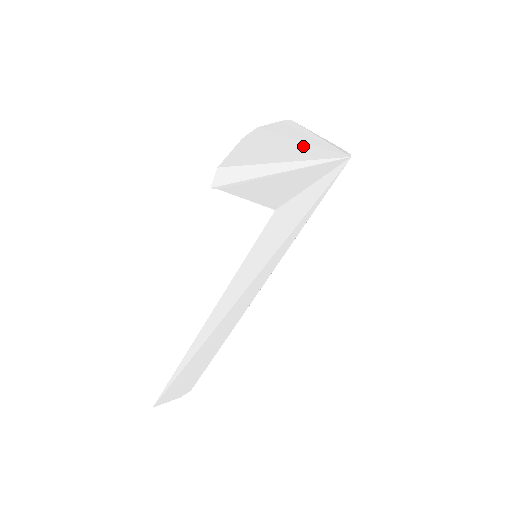
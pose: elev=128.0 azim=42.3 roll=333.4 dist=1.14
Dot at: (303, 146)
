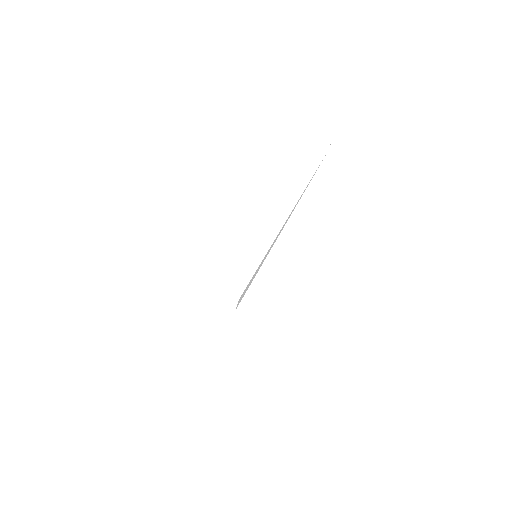
Dot at: occluded
